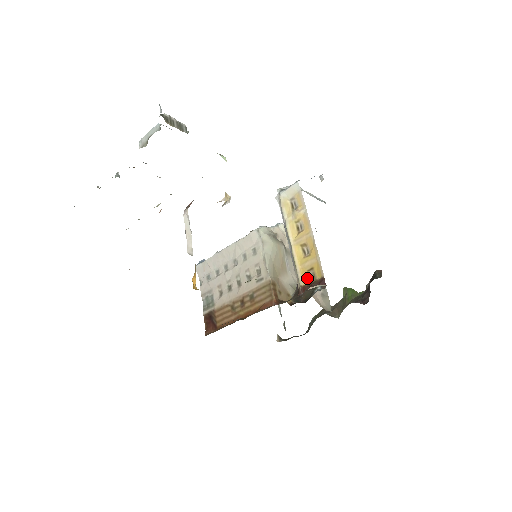
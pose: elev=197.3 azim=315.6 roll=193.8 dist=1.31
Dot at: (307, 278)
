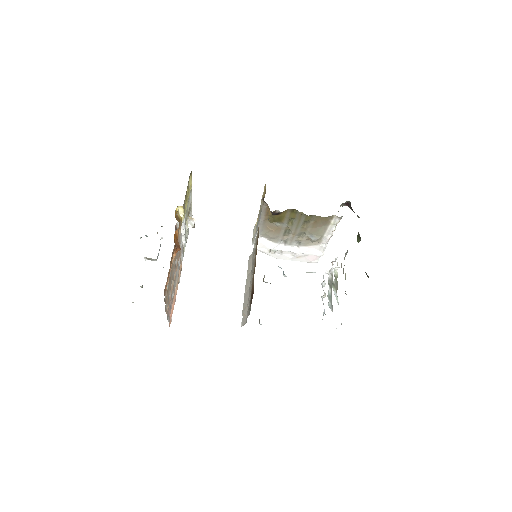
Dot at: (264, 197)
